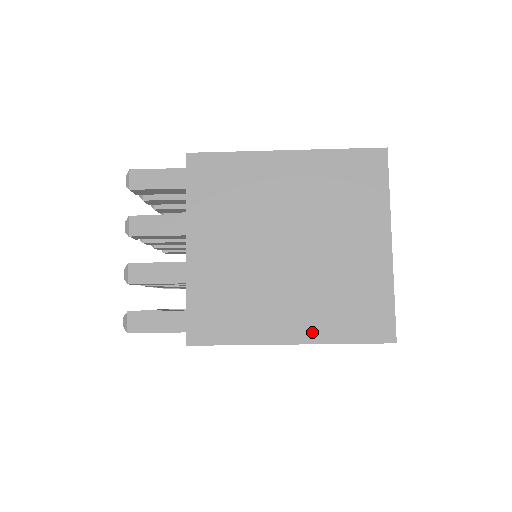
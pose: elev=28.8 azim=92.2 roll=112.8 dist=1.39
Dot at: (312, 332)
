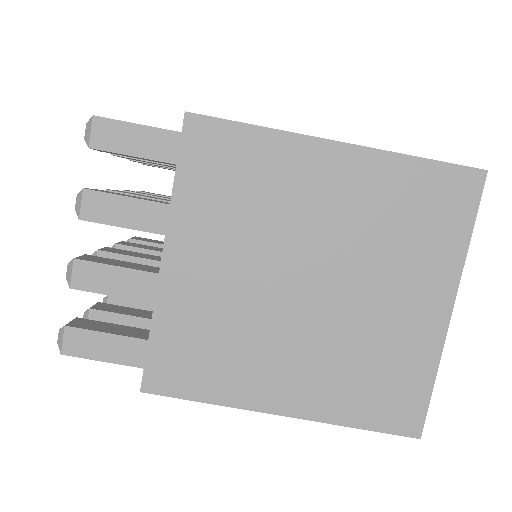
Dot at: occluded
